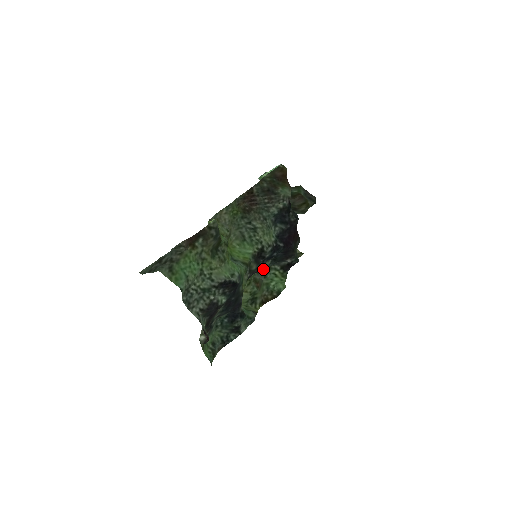
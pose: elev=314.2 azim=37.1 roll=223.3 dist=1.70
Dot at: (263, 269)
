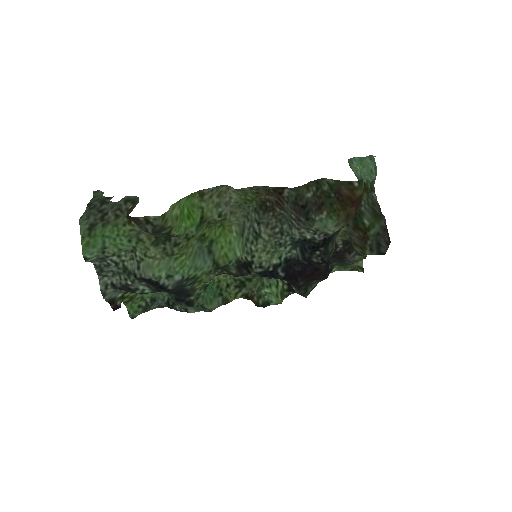
Dot at: occluded
